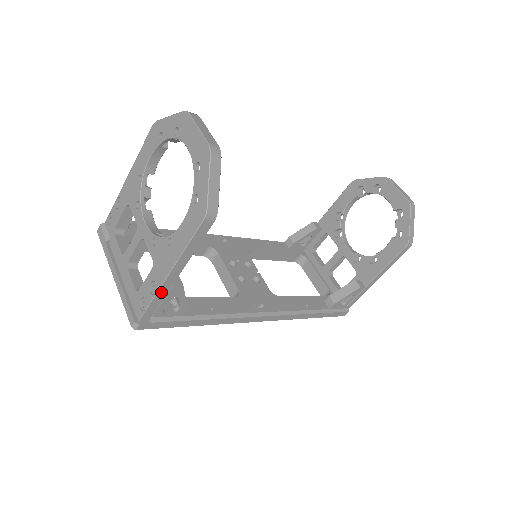
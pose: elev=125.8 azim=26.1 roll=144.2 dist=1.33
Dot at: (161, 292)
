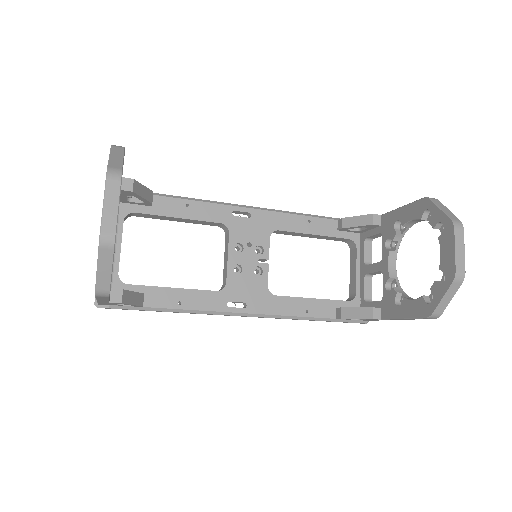
Dot at: (102, 302)
